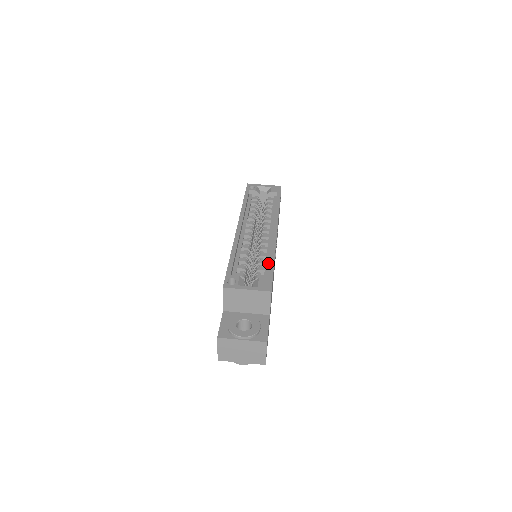
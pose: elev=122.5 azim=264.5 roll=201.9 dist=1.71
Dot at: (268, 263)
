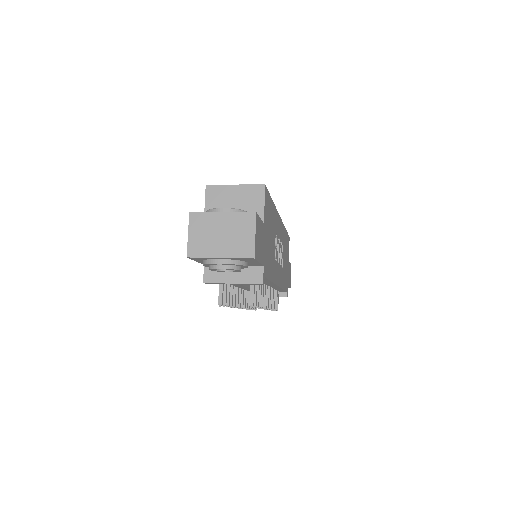
Dot at: occluded
